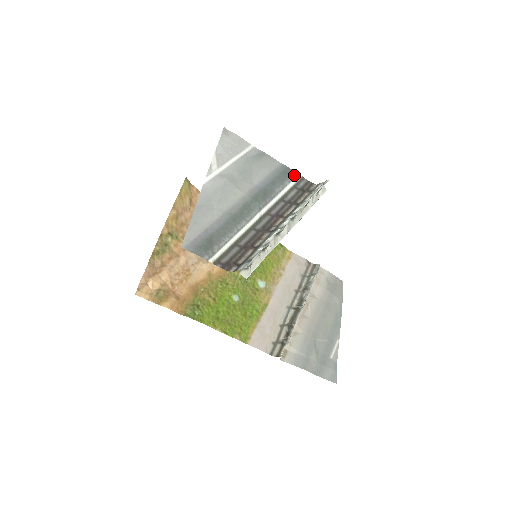
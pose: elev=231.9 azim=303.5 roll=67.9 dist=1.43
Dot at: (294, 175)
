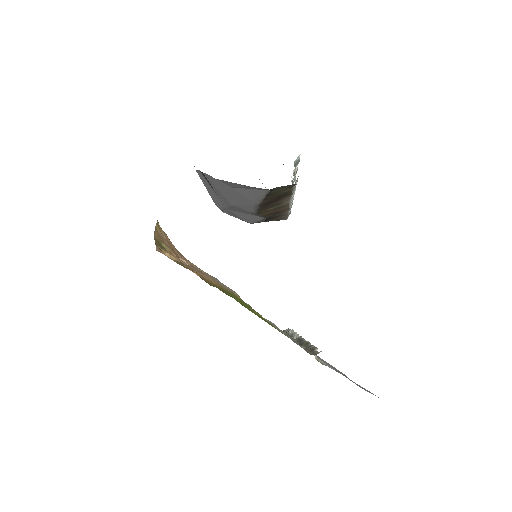
Dot at: occluded
